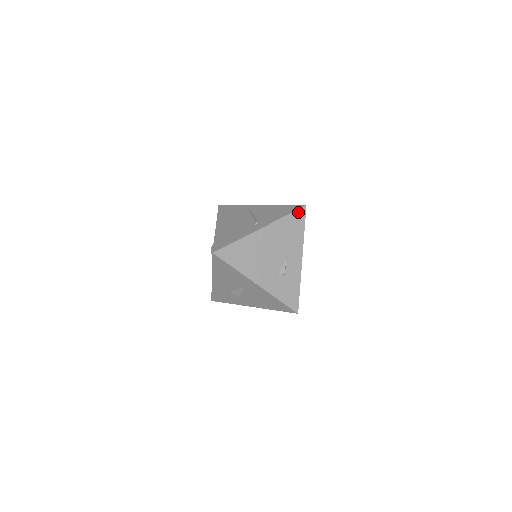
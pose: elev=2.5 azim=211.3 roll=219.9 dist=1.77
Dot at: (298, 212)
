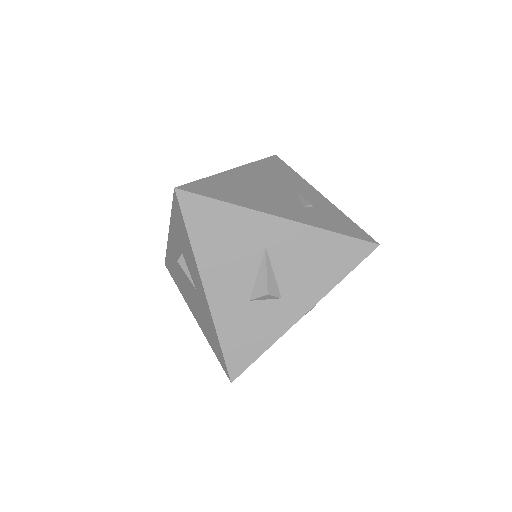
Dot at: (271, 159)
